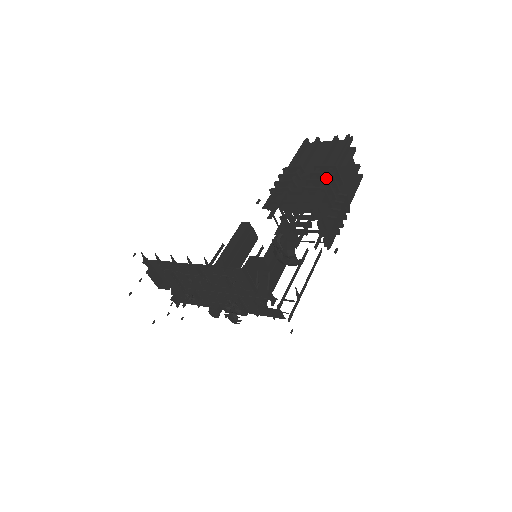
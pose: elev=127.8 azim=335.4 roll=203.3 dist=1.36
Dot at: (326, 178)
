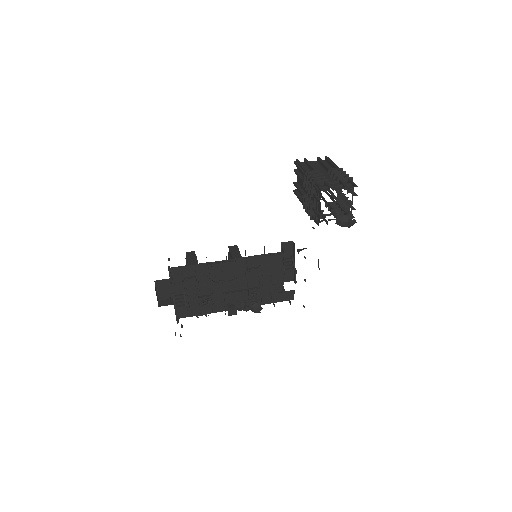
Dot at: (345, 173)
